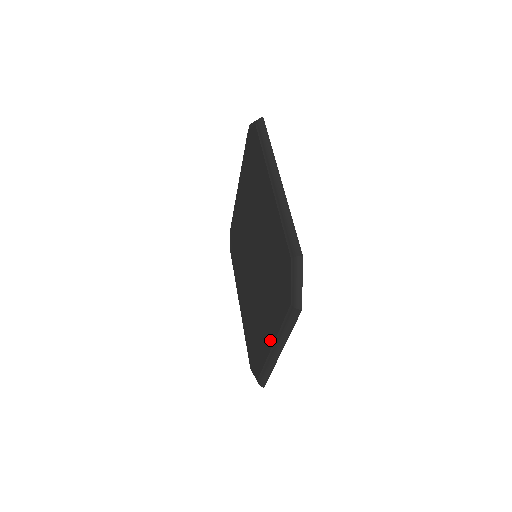
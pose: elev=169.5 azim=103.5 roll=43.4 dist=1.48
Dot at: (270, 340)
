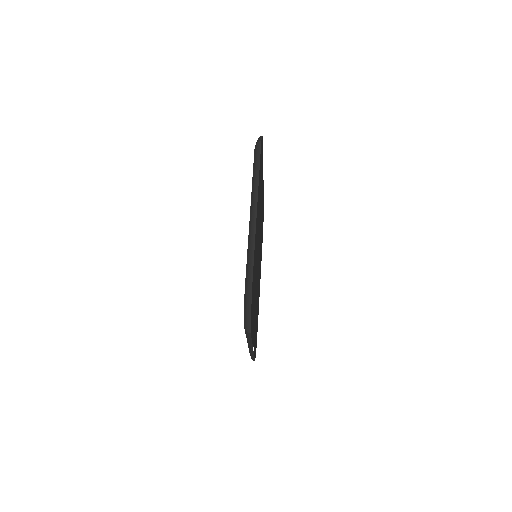
Dot at: occluded
